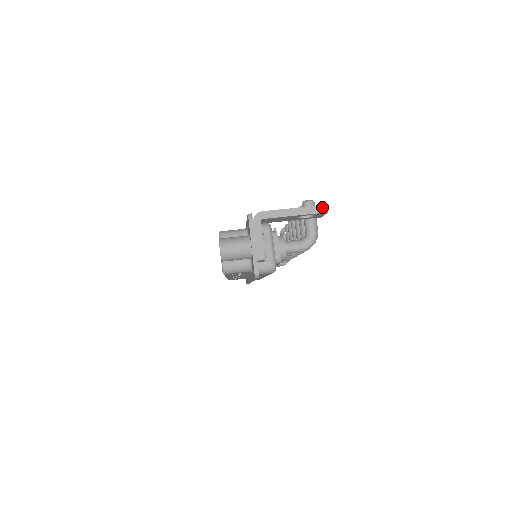
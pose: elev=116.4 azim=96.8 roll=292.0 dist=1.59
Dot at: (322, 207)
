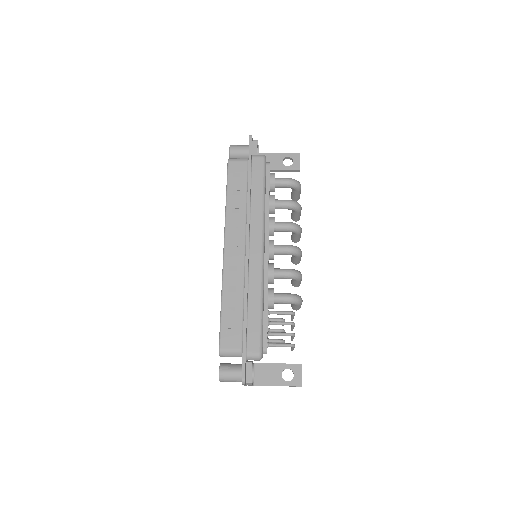
Dot at: (296, 155)
